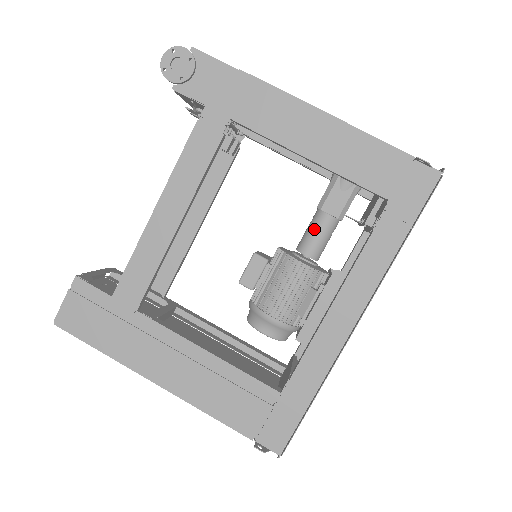
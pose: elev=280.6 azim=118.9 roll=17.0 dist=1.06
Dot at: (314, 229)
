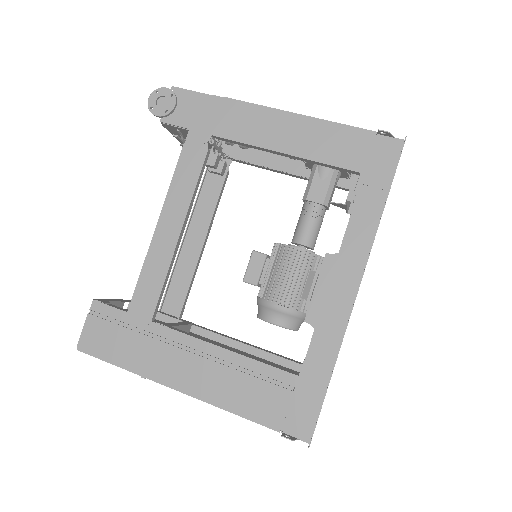
Dot at: (304, 219)
